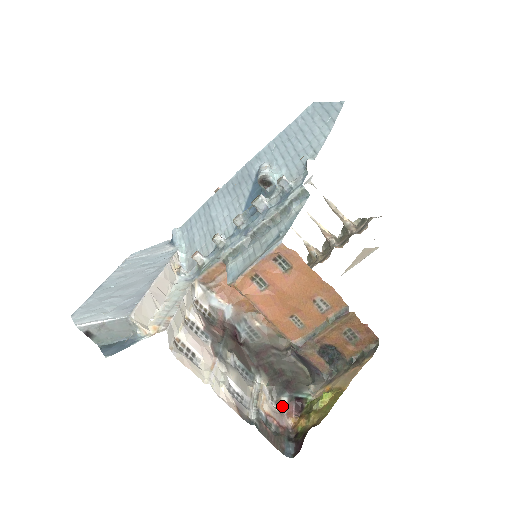
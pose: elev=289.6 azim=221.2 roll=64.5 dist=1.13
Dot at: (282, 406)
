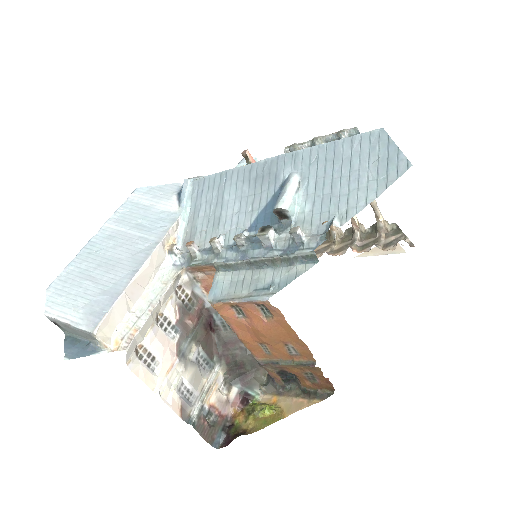
Dot at: (231, 395)
